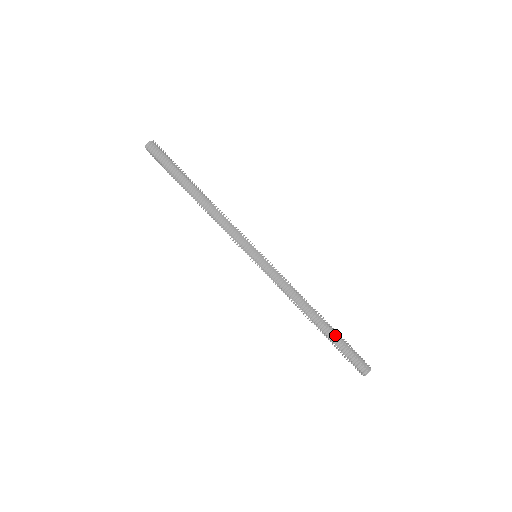
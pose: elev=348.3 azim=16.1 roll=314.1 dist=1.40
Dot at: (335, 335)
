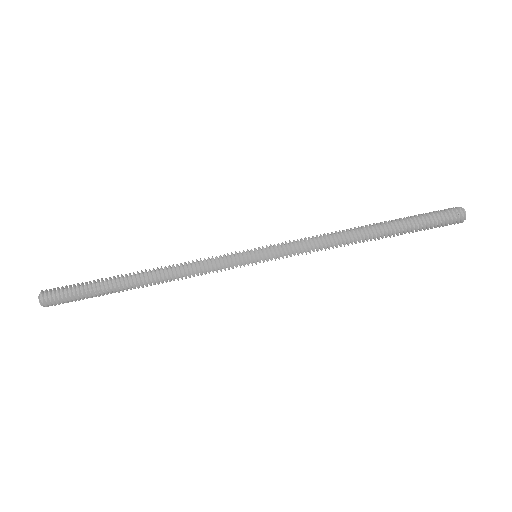
Dot at: (400, 221)
